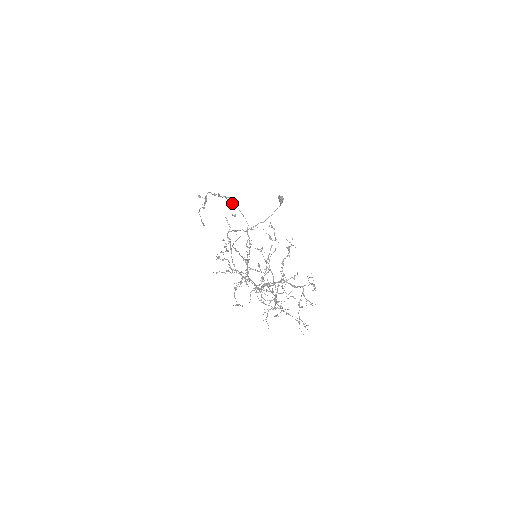
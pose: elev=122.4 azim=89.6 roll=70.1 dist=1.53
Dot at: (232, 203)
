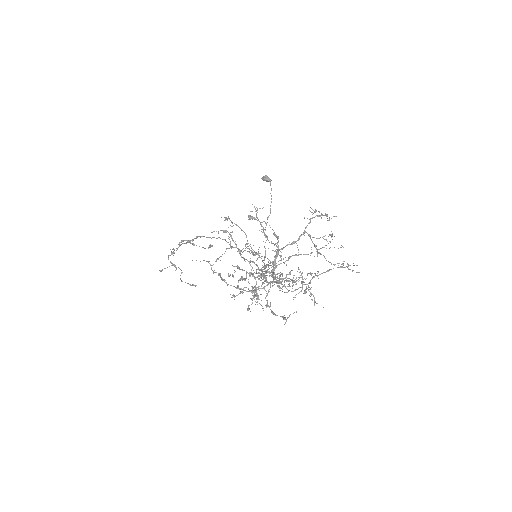
Dot at: (188, 242)
